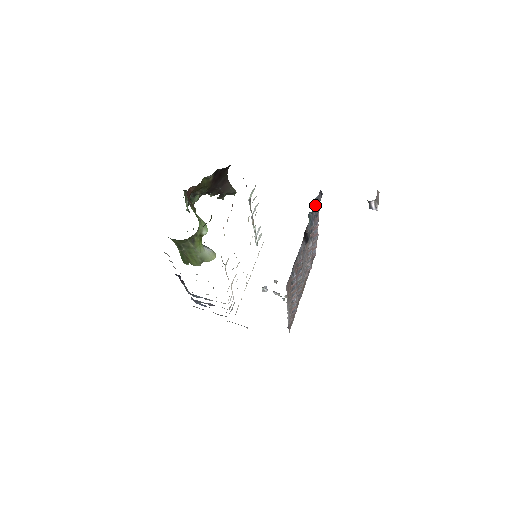
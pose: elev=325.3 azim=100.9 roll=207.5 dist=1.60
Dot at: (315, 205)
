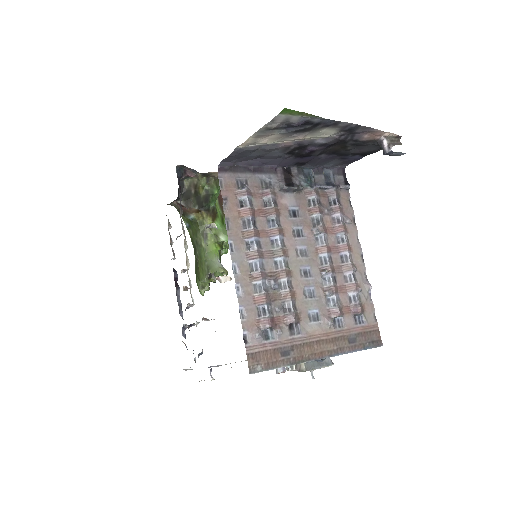
Dot at: (328, 182)
